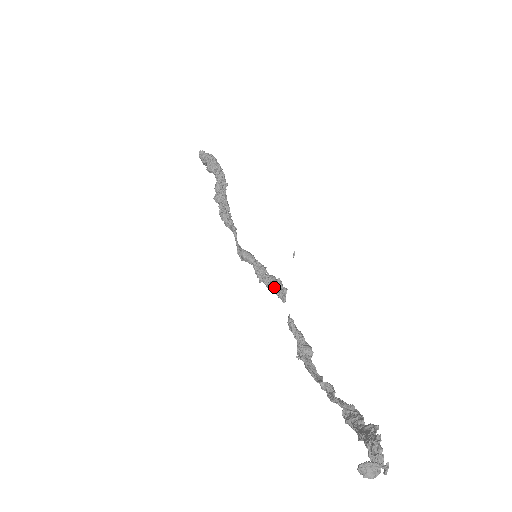
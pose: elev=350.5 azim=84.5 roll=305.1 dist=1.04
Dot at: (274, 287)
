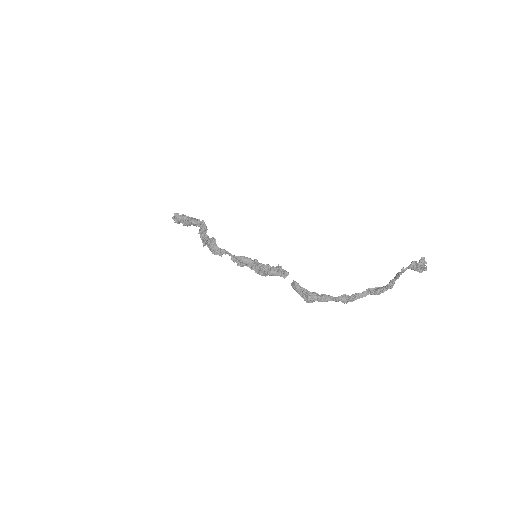
Dot at: (276, 270)
